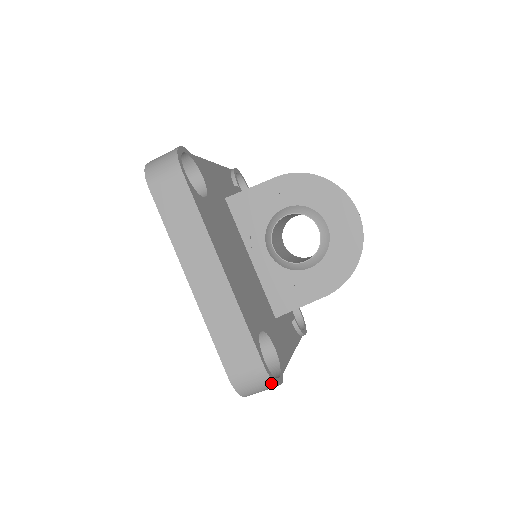
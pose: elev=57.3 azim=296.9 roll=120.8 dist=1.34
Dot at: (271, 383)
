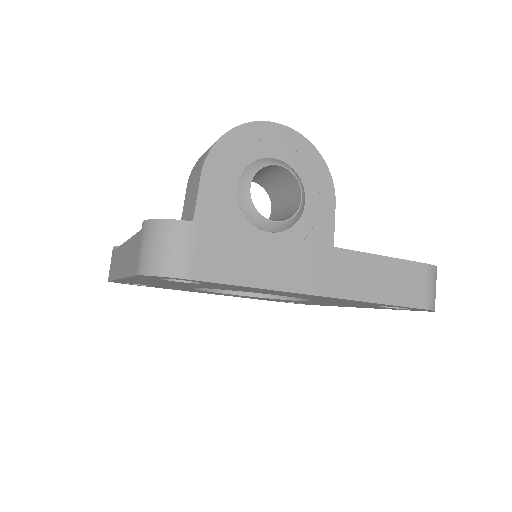
Dot at: occluded
